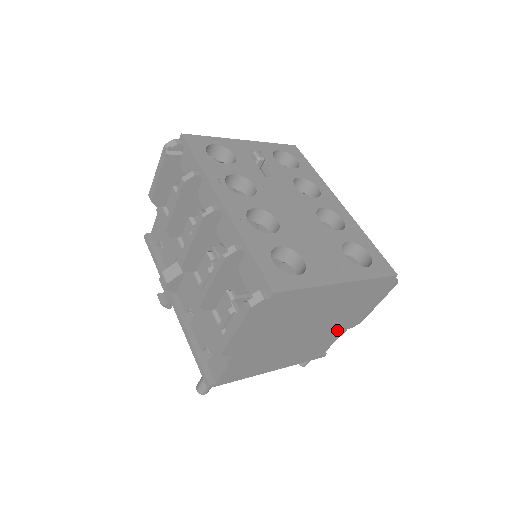
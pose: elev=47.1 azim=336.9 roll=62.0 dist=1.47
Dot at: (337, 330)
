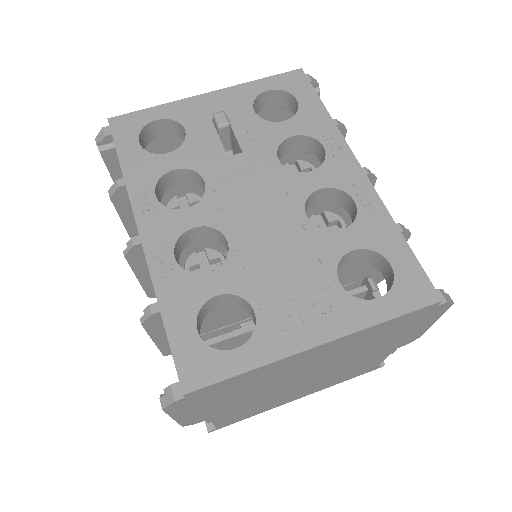
Dot at: (376, 355)
